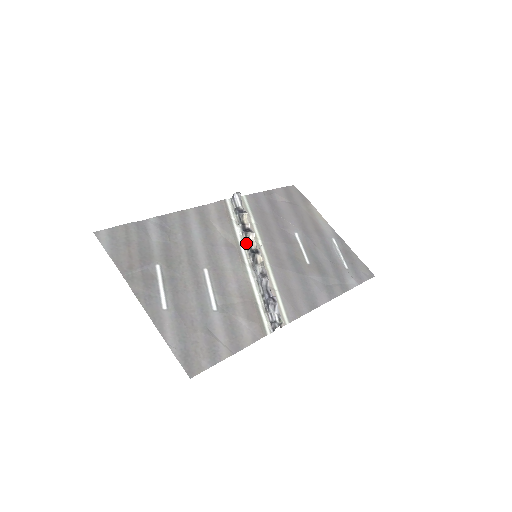
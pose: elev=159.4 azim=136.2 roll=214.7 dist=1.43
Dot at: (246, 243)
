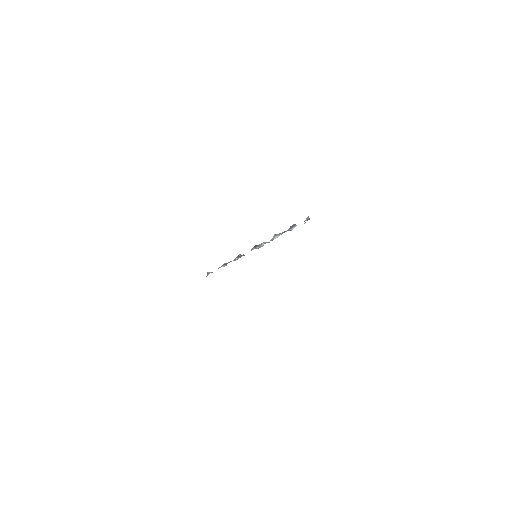
Dot at: occluded
